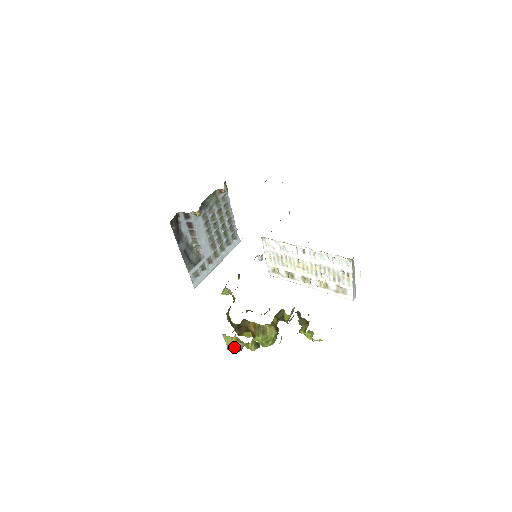
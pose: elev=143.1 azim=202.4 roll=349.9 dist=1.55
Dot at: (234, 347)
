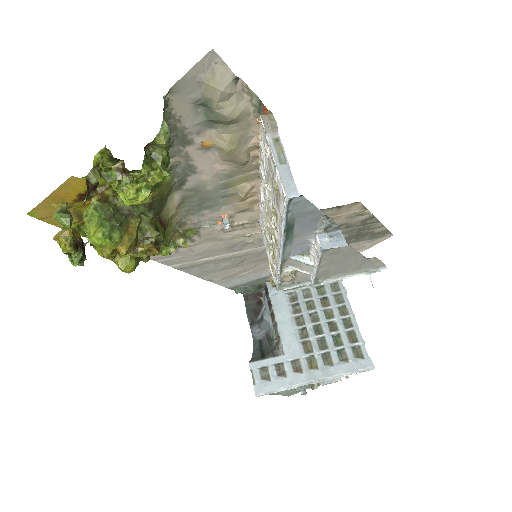
Dot at: (59, 235)
